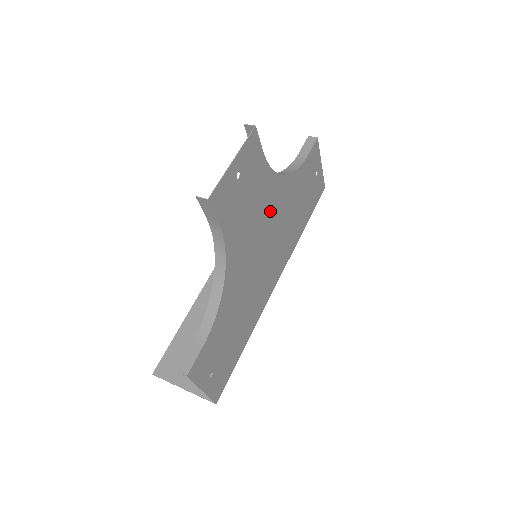
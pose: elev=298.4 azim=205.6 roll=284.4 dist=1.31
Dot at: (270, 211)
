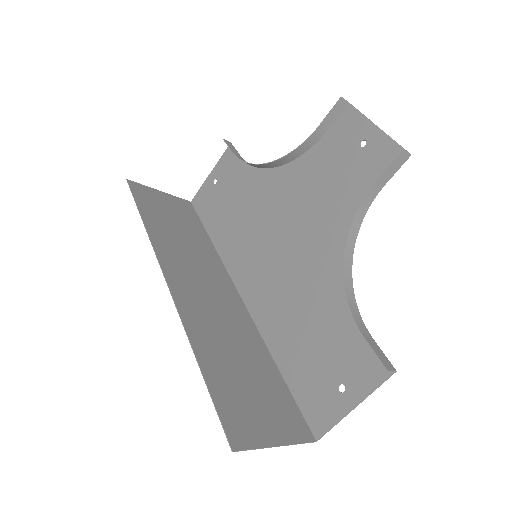
Dot at: (289, 200)
